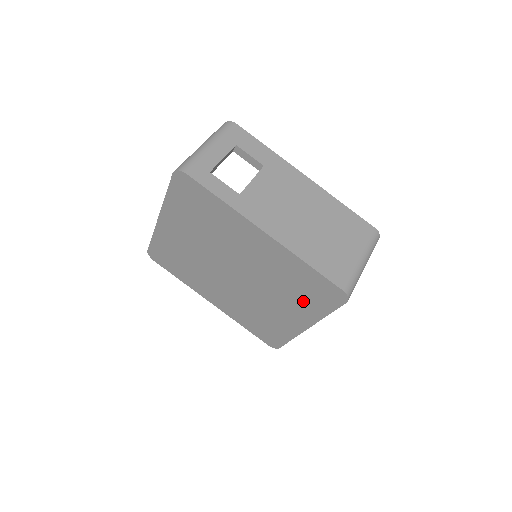
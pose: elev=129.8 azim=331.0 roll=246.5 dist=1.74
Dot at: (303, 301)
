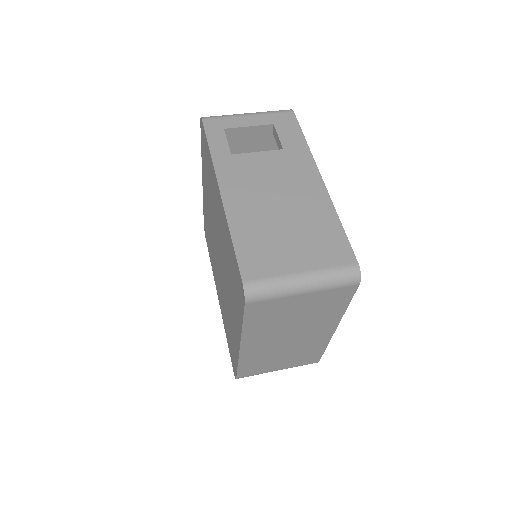
Dot at: (235, 299)
